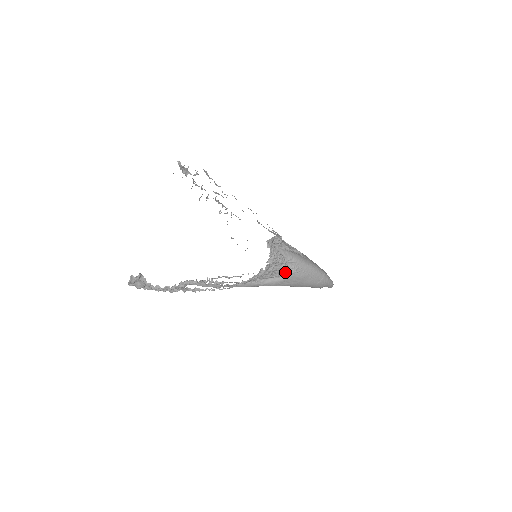
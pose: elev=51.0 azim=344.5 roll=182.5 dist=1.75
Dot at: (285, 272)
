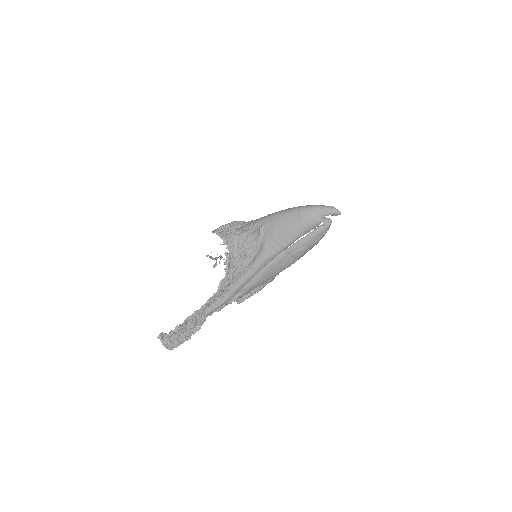
Dot at: (256, 239)
